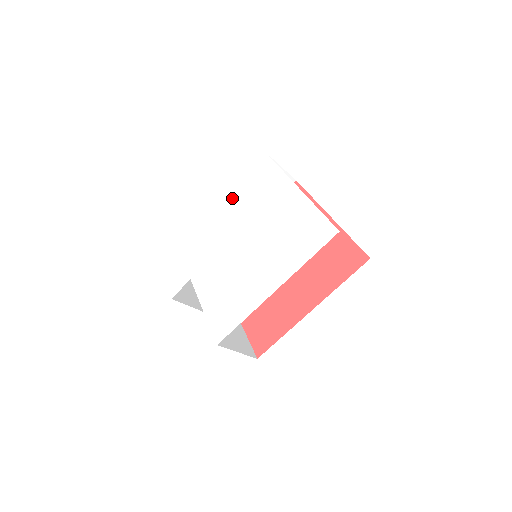
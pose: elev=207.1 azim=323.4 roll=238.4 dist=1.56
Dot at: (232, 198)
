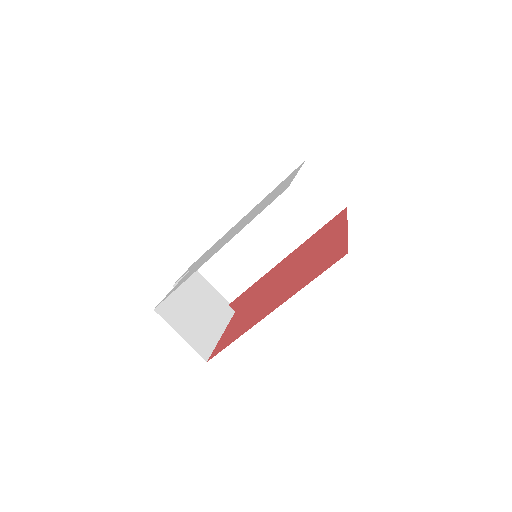
Dot at: (261, 201)
